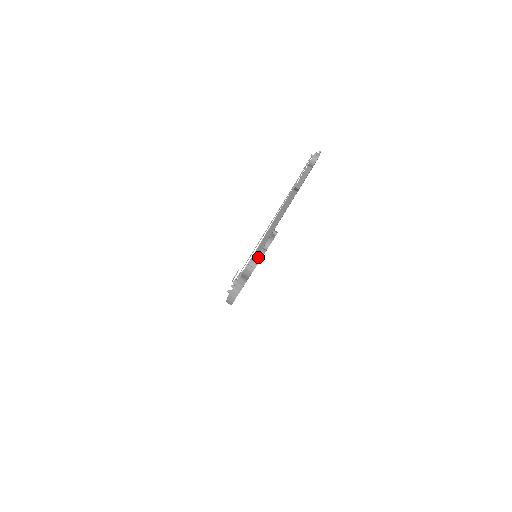
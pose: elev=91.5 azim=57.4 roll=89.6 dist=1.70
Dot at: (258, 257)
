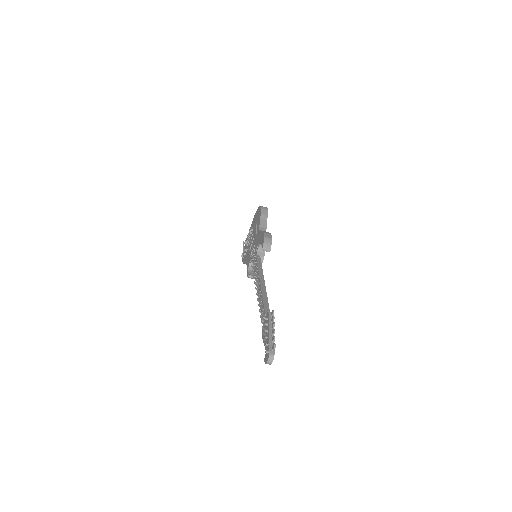
Dot at: occluded
